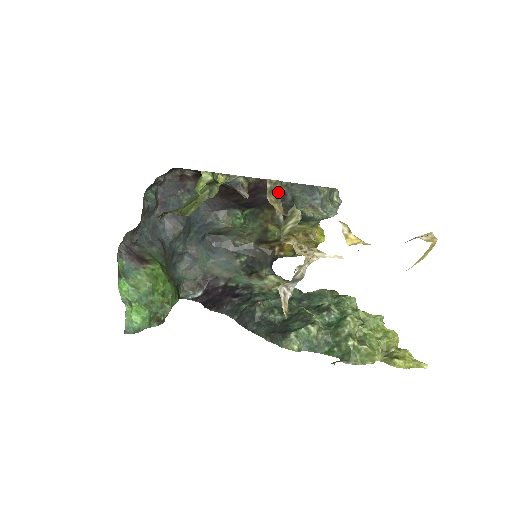
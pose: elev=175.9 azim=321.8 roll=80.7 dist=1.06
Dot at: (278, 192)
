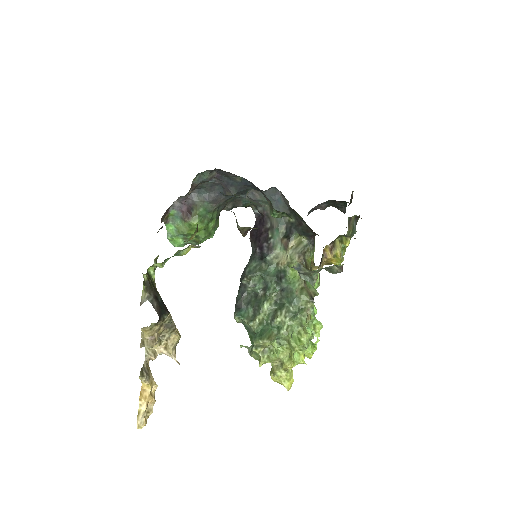
Dot at: (152, 327)
